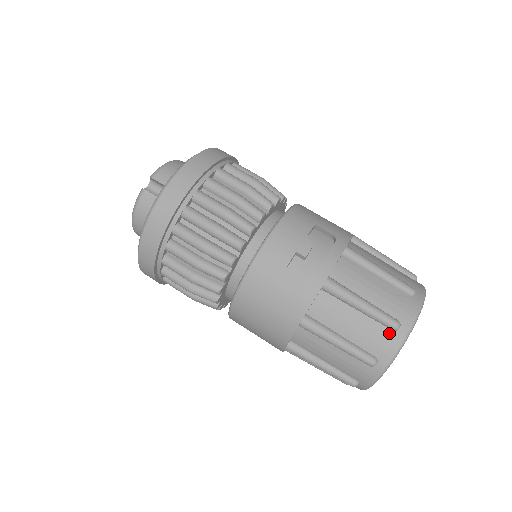
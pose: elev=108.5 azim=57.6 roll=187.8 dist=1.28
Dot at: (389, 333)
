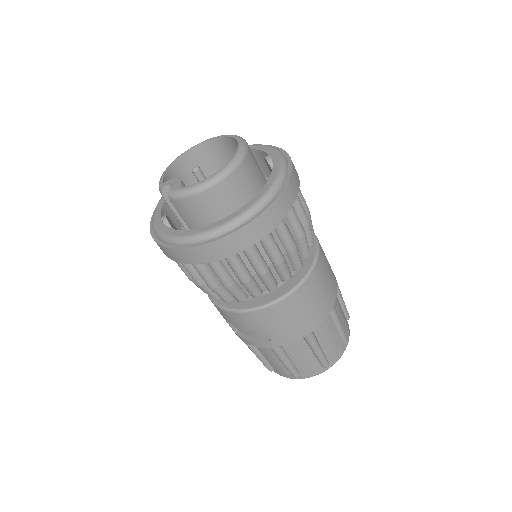
Dot at: occluded
